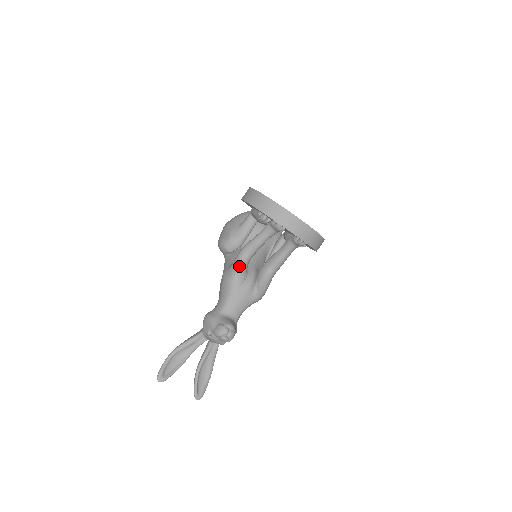
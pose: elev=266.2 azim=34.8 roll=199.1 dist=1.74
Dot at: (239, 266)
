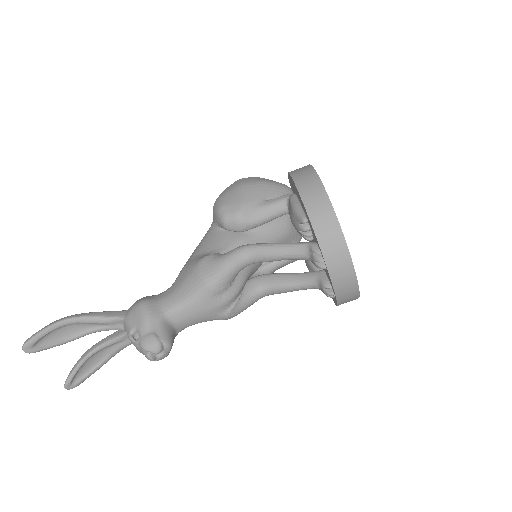
Dot at: (229, 269)
